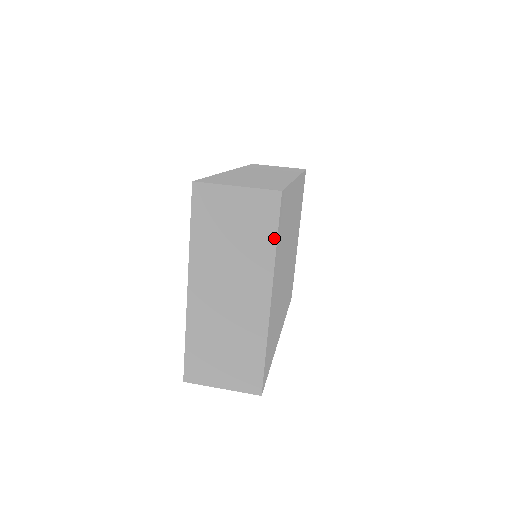
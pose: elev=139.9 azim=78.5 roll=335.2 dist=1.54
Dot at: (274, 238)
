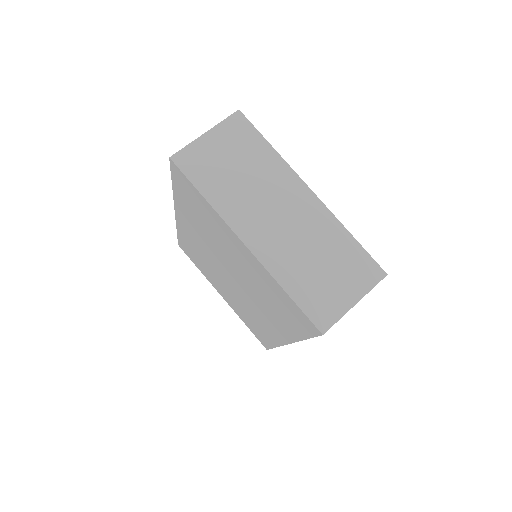
Dot at: (266, 144)
